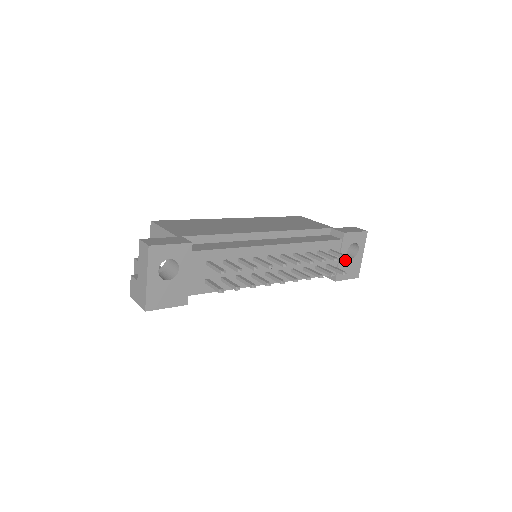
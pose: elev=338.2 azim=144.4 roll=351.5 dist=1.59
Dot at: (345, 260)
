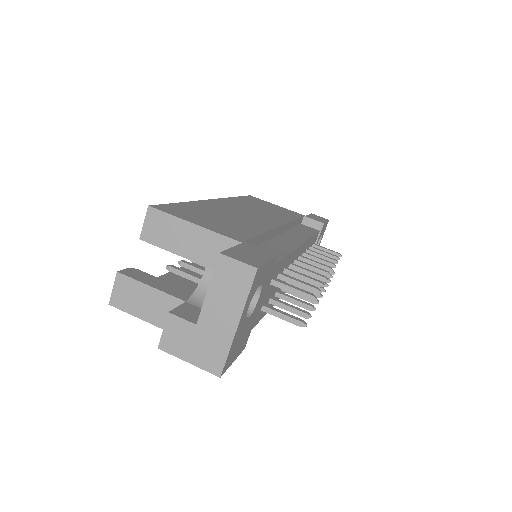
Dot at: occluded
